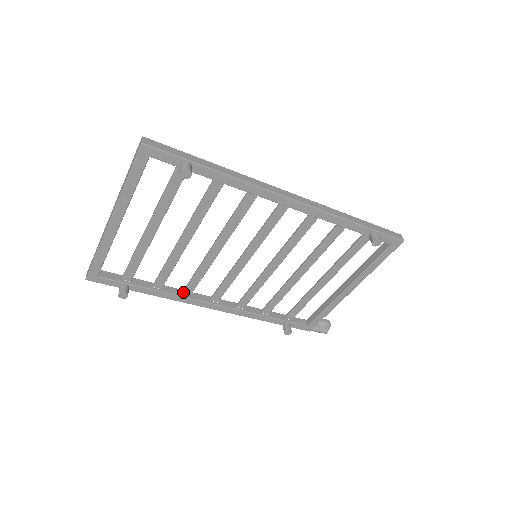
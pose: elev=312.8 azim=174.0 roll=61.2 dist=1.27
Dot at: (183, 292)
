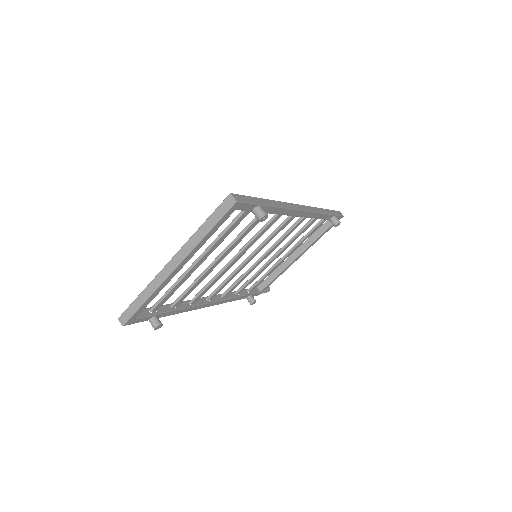
Dot at: (191, 303)
